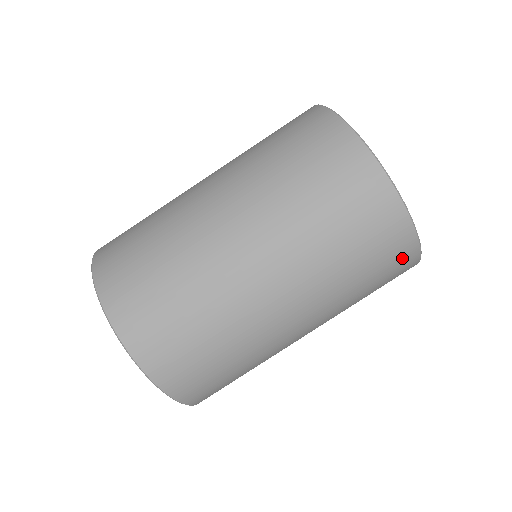
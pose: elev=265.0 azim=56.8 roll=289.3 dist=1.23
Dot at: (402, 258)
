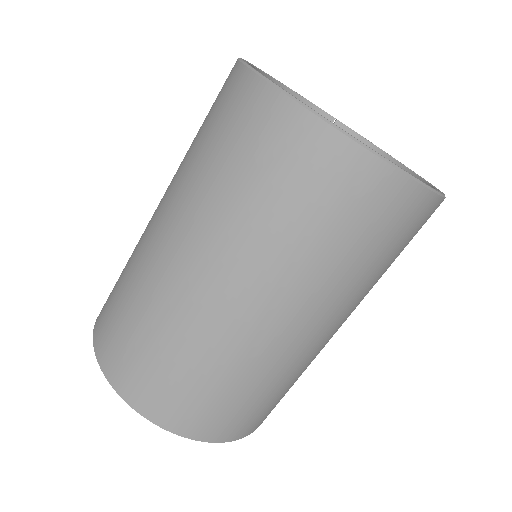
Dot at: (389, 201)
